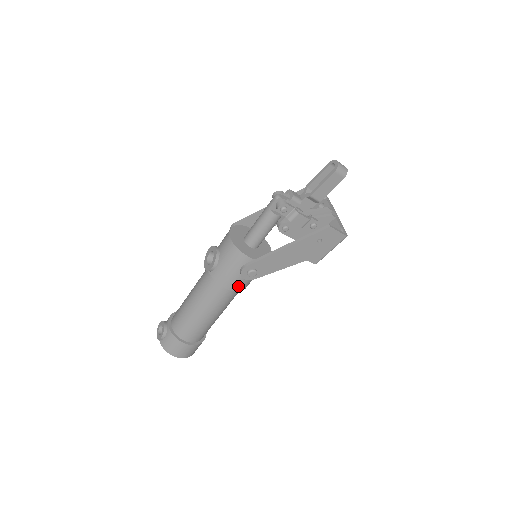
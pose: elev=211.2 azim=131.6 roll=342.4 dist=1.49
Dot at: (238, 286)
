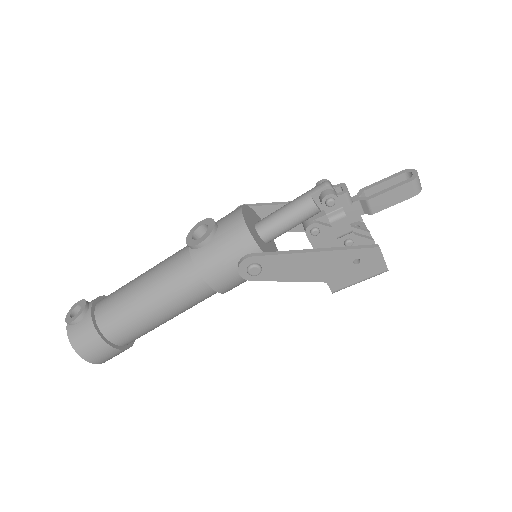
Dot at: (221, 283)
